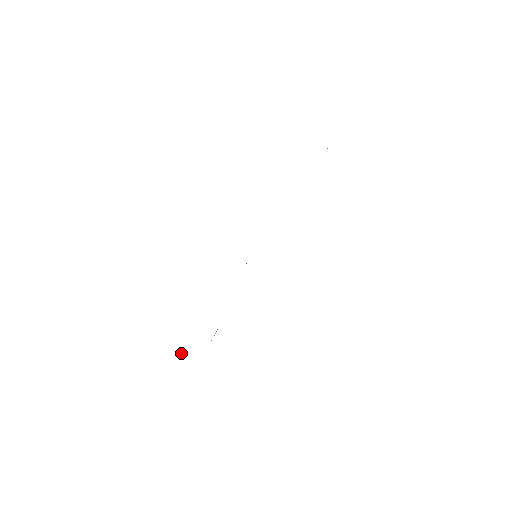
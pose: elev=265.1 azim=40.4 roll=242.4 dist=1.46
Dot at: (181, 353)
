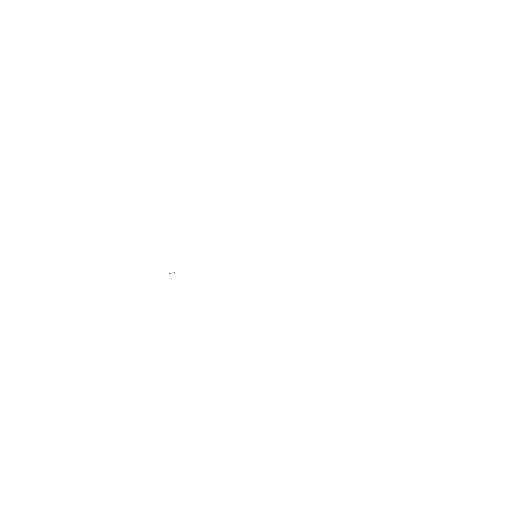
Dot at: occluded
